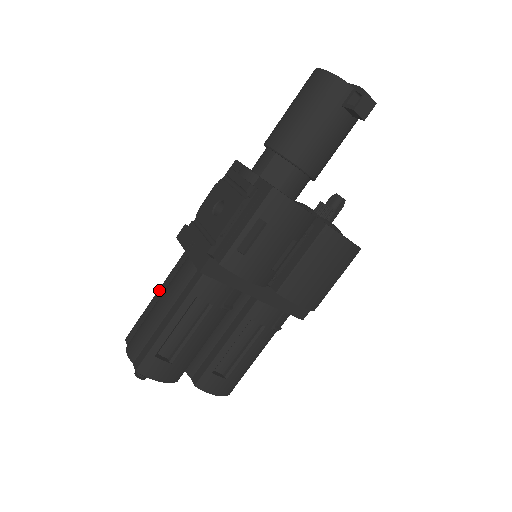
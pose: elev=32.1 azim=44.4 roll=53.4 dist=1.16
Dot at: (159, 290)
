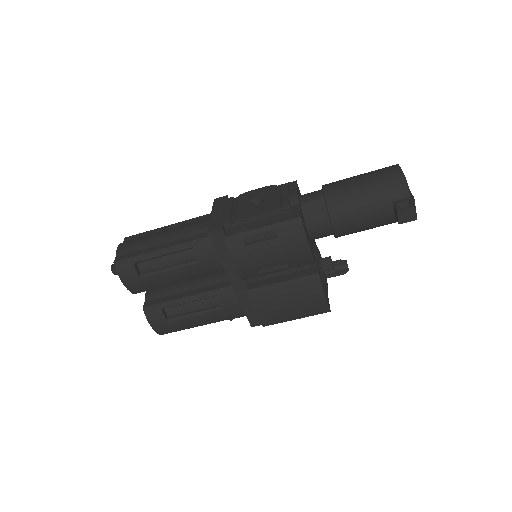
Dot at: (174, 224)
